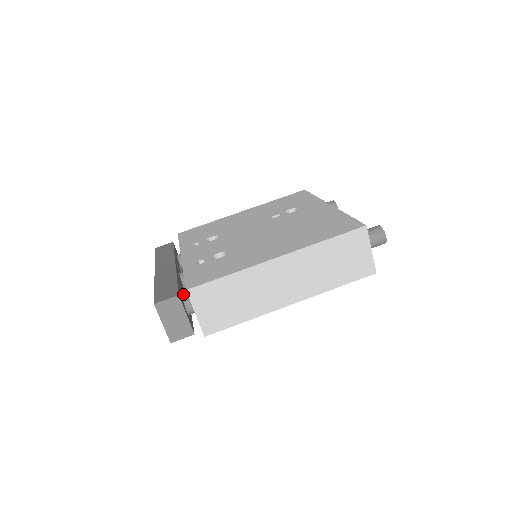
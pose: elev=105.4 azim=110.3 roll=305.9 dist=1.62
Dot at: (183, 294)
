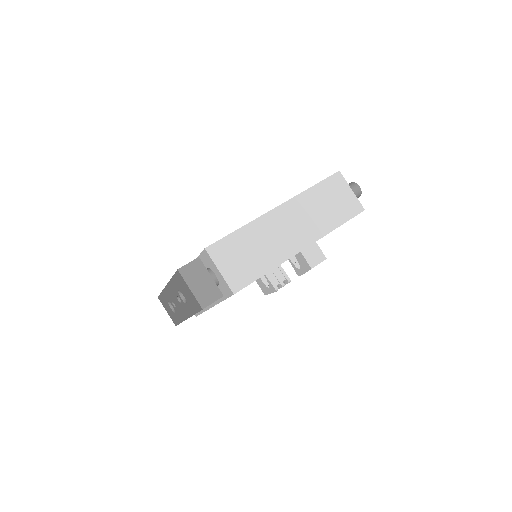
Dot at: occluded
